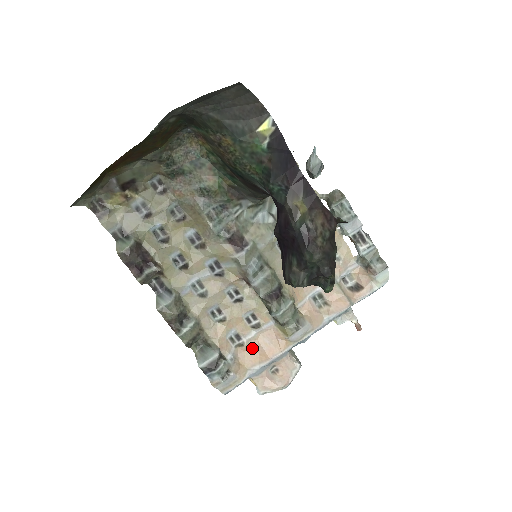
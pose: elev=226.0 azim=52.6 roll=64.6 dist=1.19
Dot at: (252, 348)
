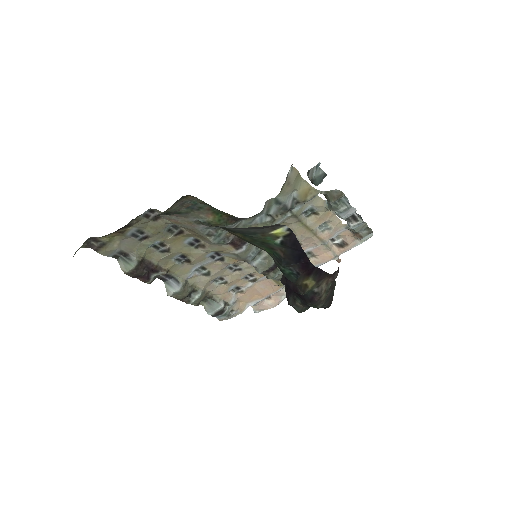
Dot at: (250, 292)
